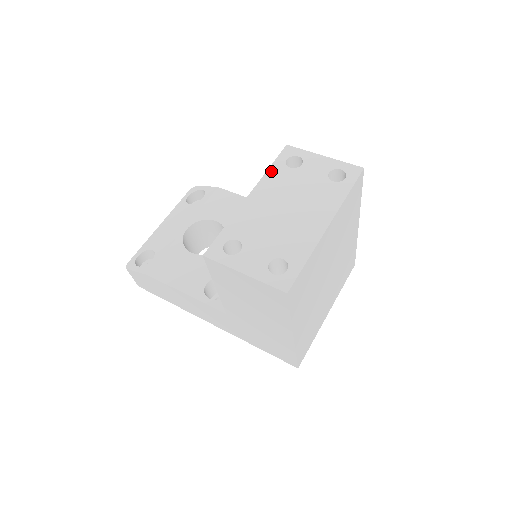
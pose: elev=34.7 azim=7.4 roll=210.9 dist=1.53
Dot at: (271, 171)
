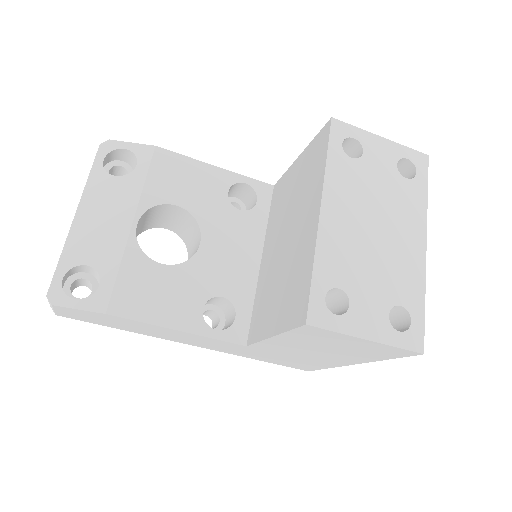
Dot at: (331, 165)
